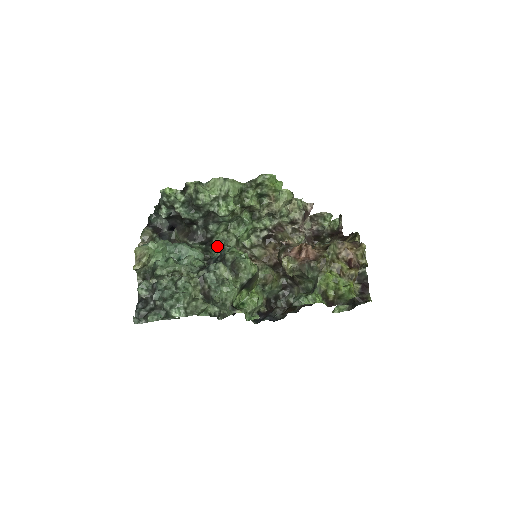
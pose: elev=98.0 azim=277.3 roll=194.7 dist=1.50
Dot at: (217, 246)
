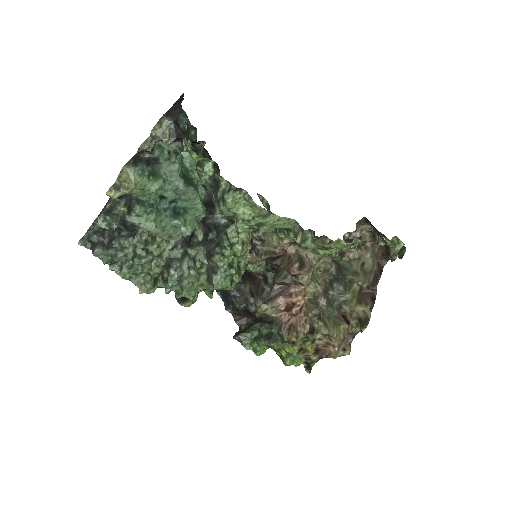
Dot at: occluded
